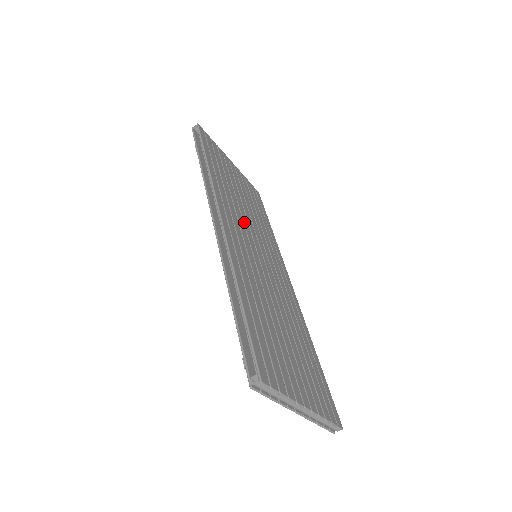
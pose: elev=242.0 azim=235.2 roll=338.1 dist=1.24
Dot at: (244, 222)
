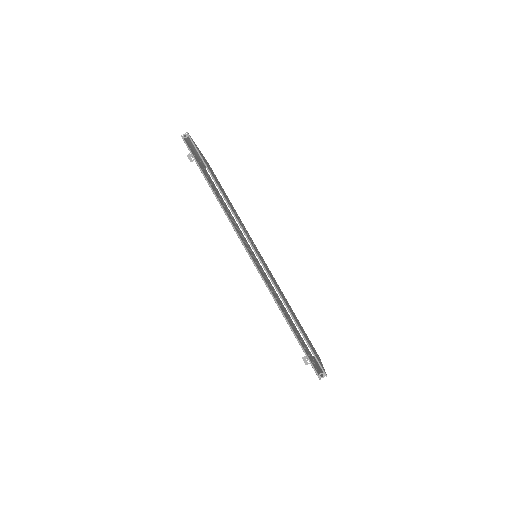
Dot at: occluded
